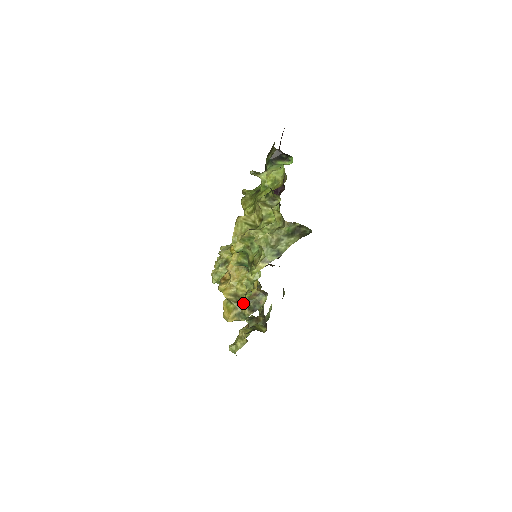
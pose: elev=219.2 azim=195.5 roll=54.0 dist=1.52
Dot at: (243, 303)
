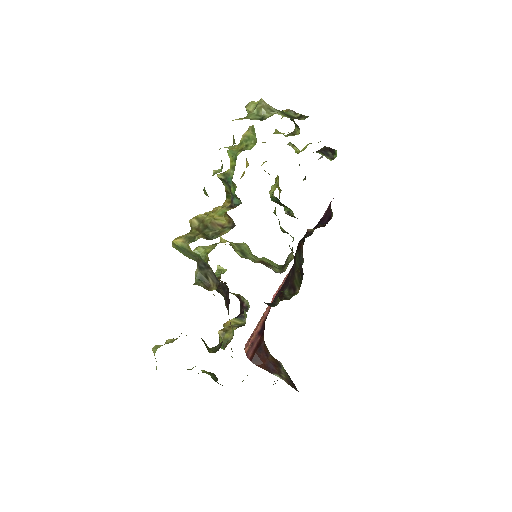
Dot at: (203, 231)
